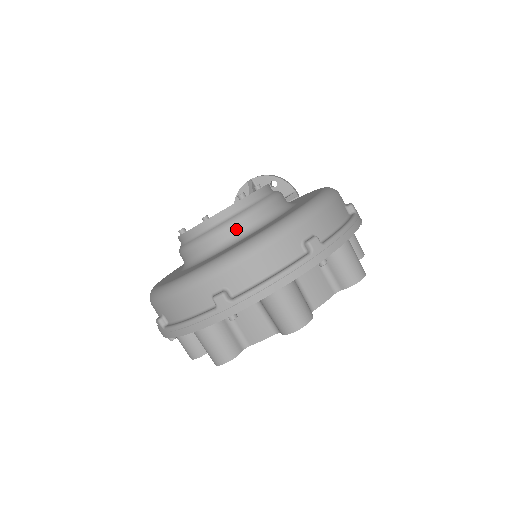
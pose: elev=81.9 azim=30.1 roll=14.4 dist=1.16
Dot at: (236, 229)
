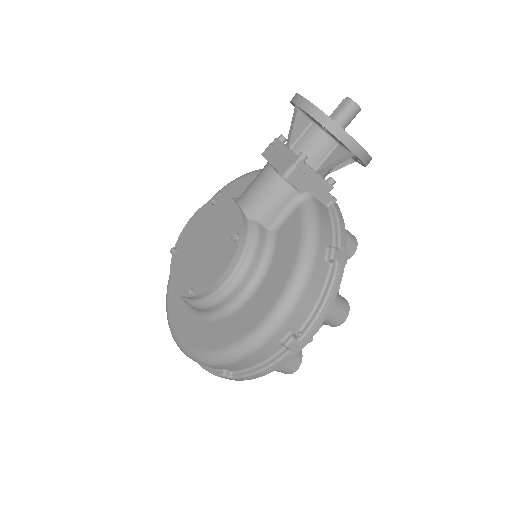
Dot at: occluded
